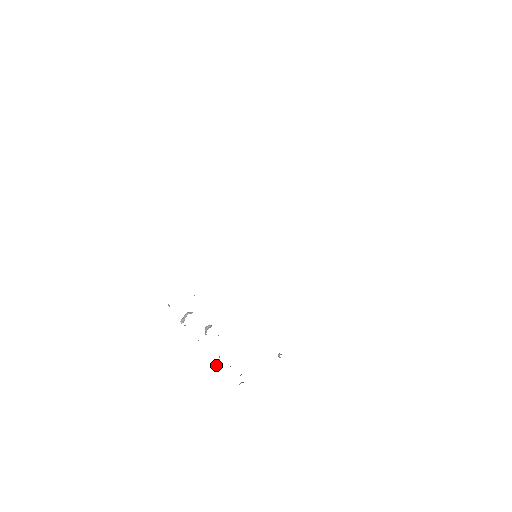
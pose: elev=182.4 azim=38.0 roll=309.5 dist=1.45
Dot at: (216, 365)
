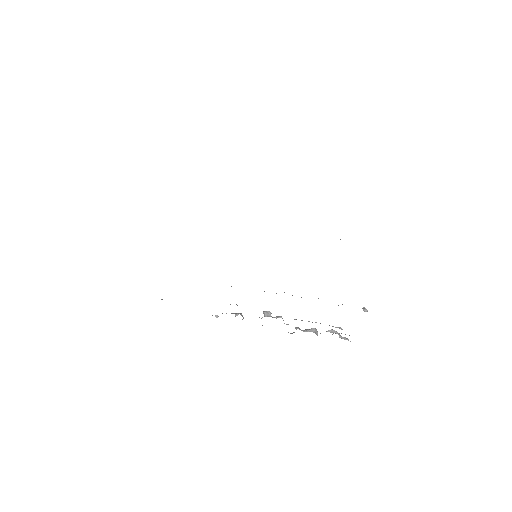
Dot at: occluded
